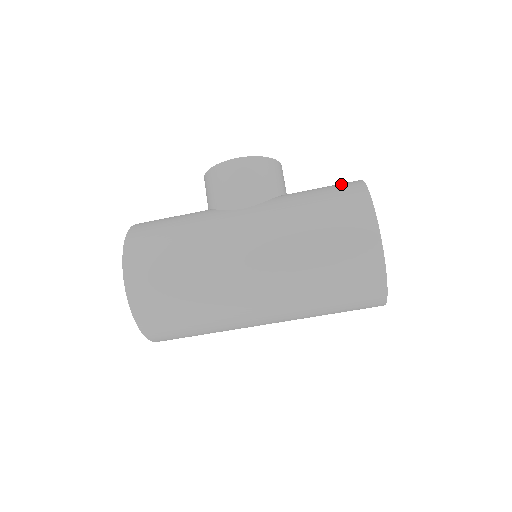
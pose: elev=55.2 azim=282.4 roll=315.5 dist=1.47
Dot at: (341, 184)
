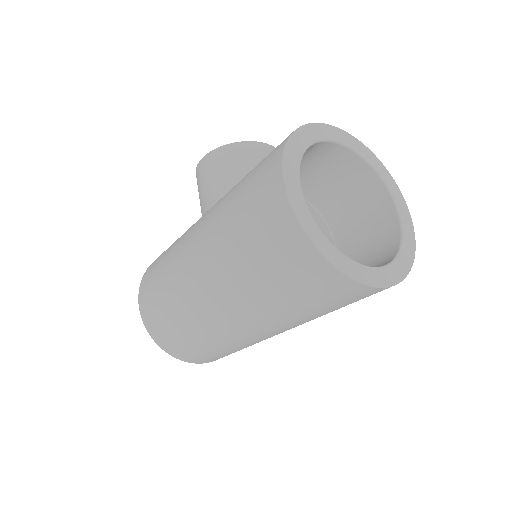
Dot at: occluded
